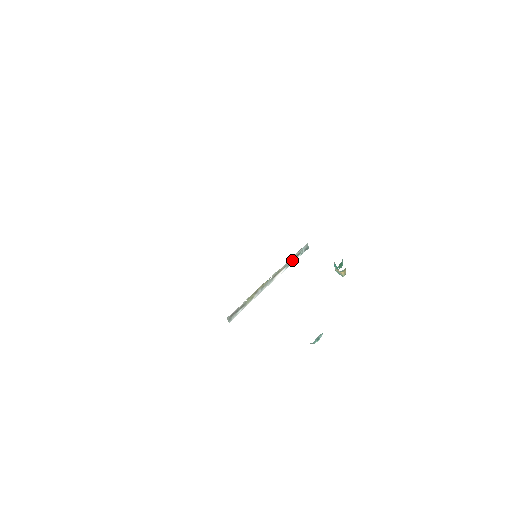
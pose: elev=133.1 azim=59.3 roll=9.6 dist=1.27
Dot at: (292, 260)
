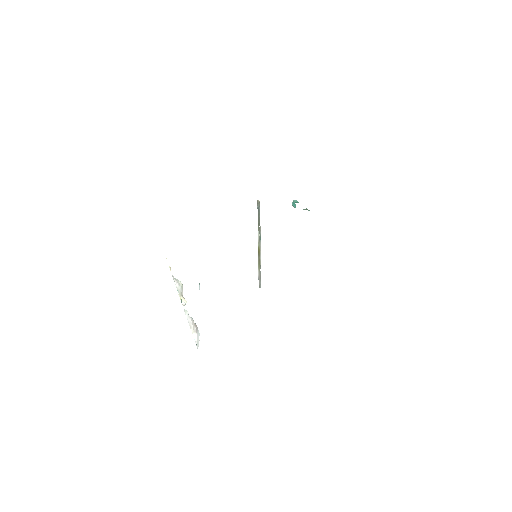
Dot at: (259, 220)
